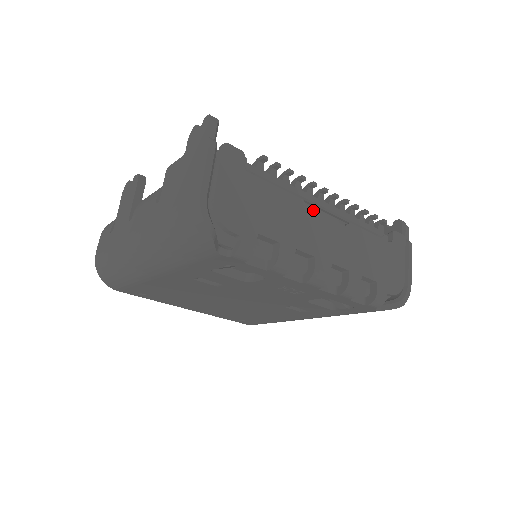
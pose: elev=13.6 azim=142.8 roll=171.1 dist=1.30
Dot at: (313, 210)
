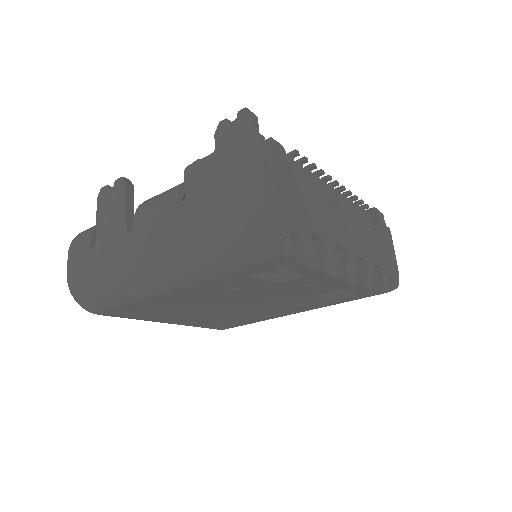
Dot at: occluded
